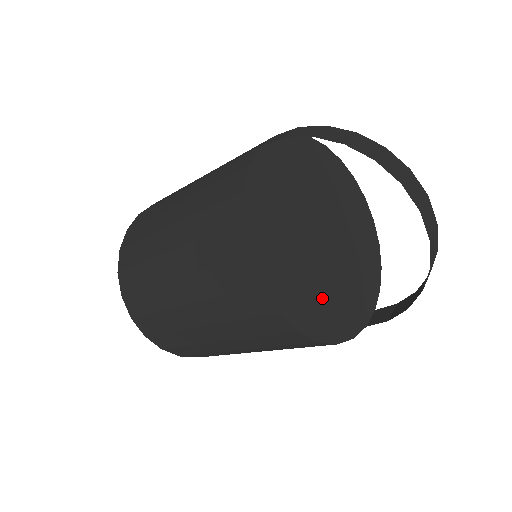
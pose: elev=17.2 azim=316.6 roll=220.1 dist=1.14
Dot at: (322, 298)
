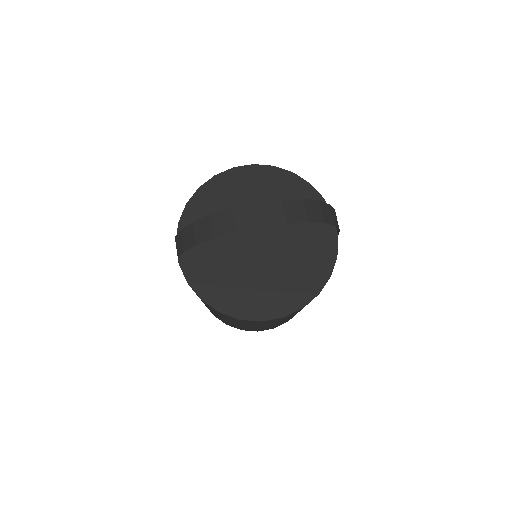
Dot at: (296, 271)
